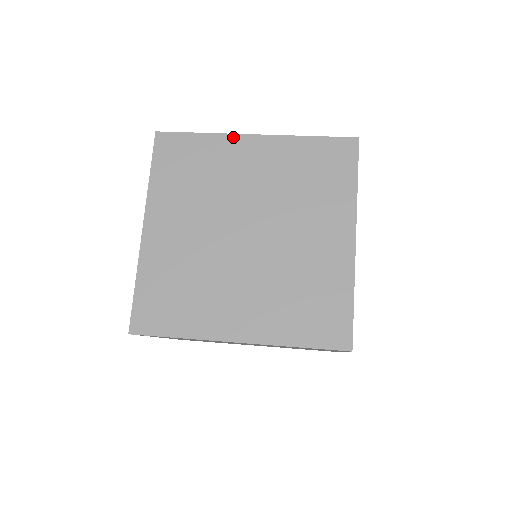
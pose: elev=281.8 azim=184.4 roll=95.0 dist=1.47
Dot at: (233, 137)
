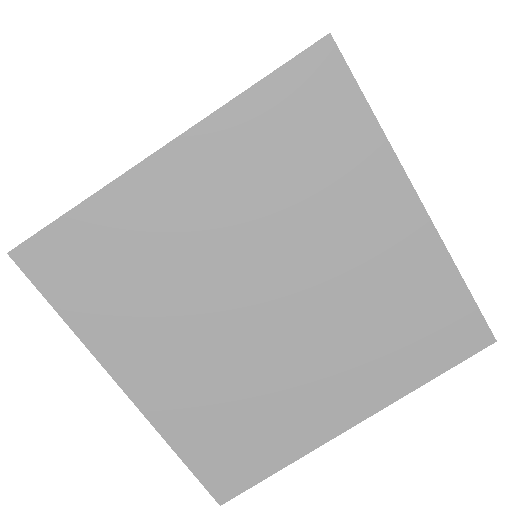
Dot at: (398, 173)
